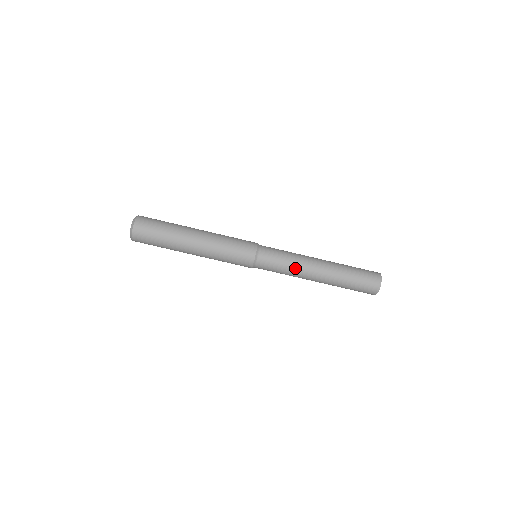
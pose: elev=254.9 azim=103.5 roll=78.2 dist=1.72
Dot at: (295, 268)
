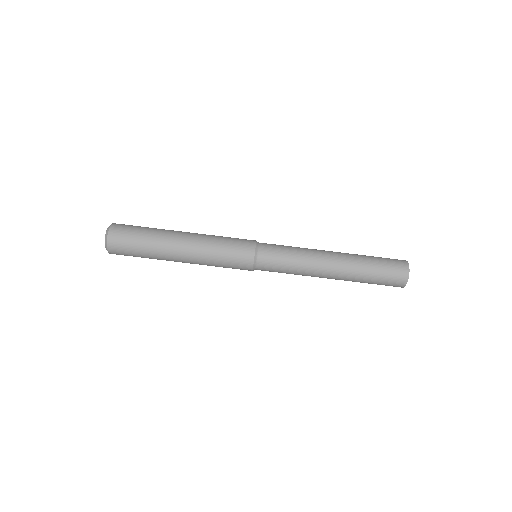
Dot at: (302, 273)
